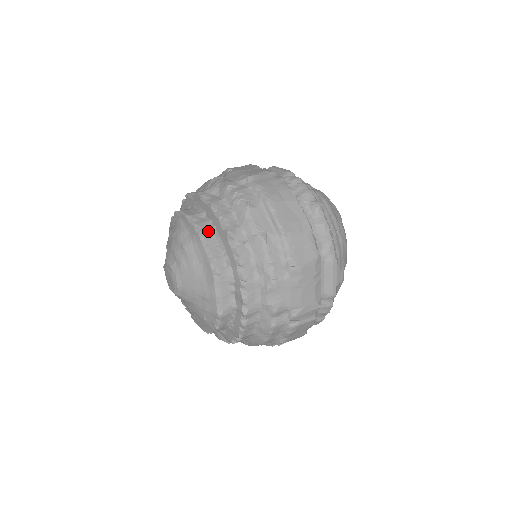
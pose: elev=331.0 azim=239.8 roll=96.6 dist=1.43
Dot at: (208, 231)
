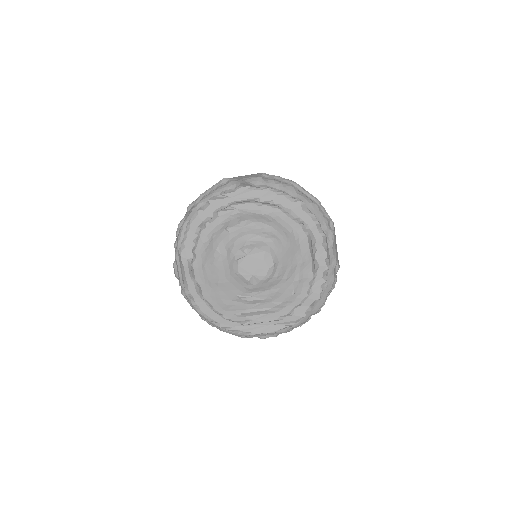
Dot at: (280, 207)
